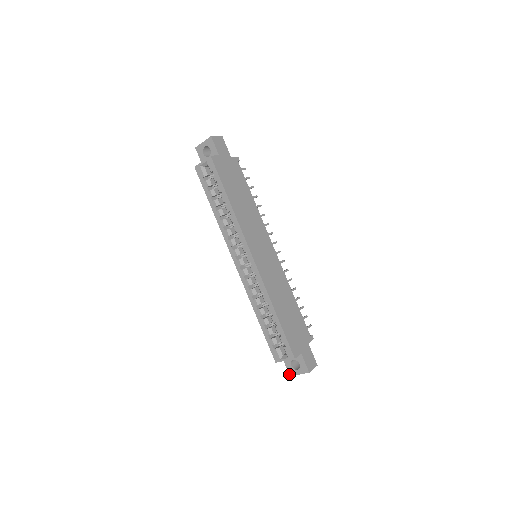
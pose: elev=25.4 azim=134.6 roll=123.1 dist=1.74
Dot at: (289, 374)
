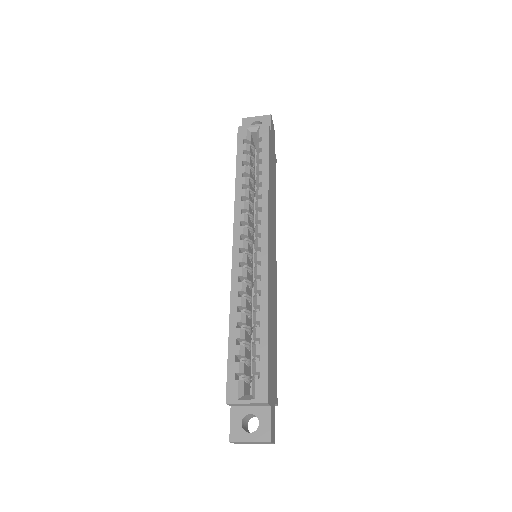
Dot at: (230, 438)
